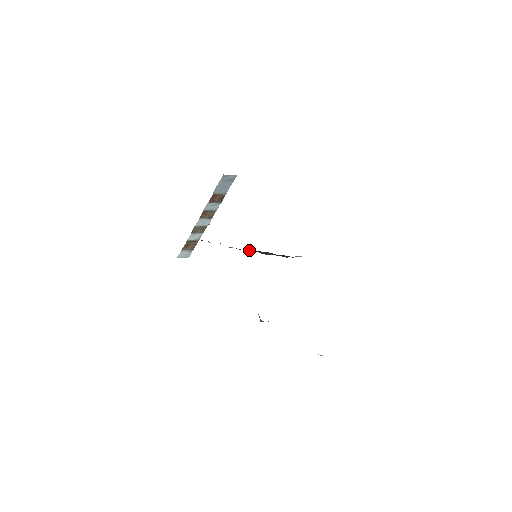
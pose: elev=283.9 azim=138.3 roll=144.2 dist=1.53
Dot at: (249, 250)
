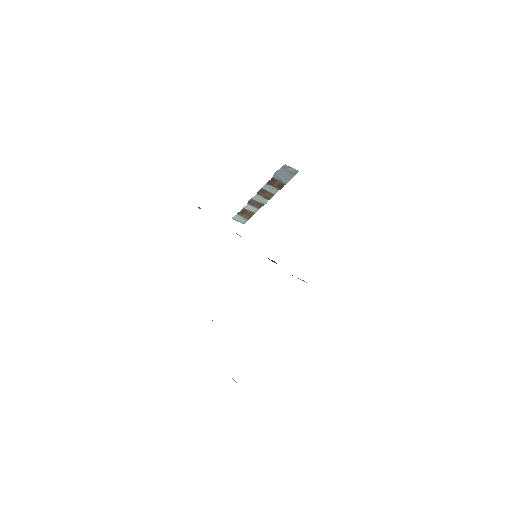
Dot at: occluded
